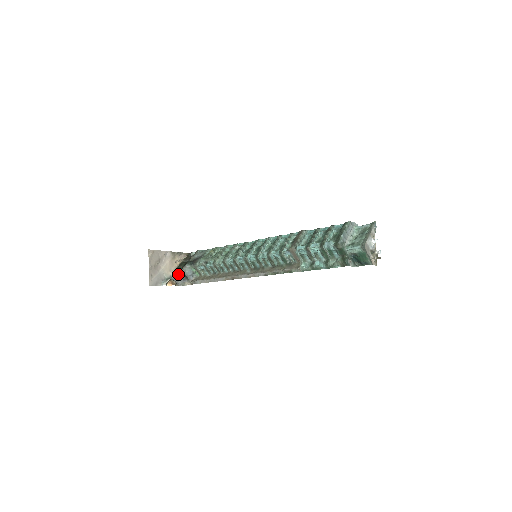
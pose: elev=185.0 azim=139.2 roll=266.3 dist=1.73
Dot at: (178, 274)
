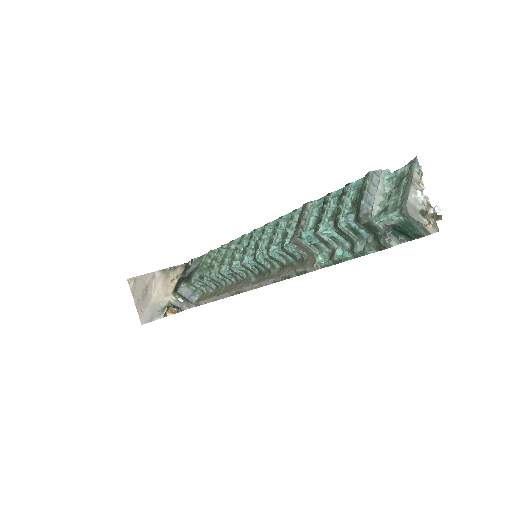
Dot at: (178, 296)
